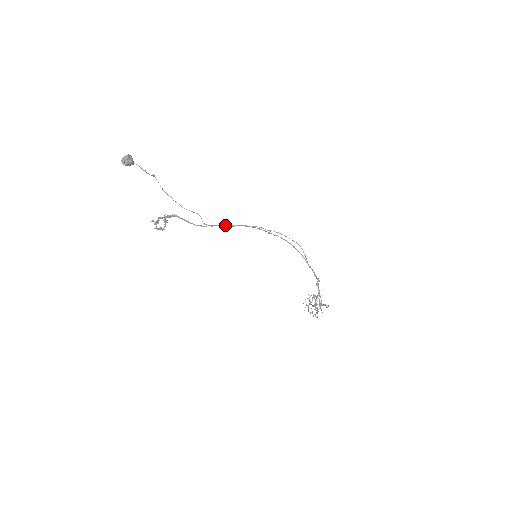
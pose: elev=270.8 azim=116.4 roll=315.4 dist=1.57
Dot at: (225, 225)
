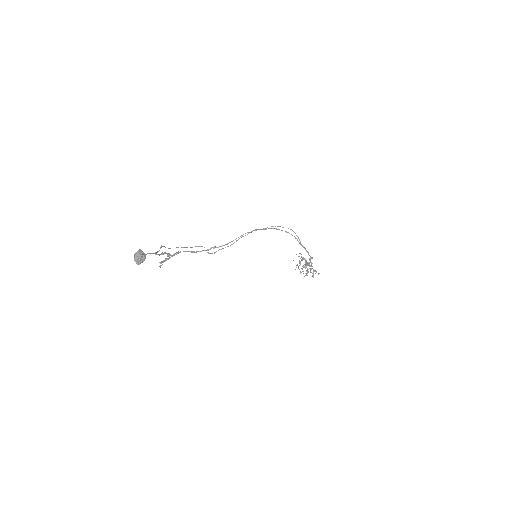
Dot at: (227, 246)
